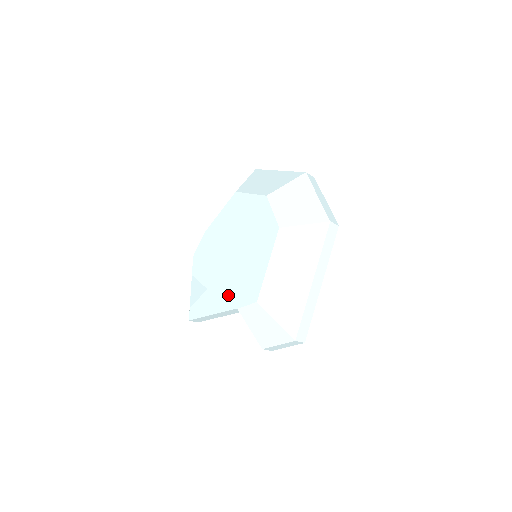
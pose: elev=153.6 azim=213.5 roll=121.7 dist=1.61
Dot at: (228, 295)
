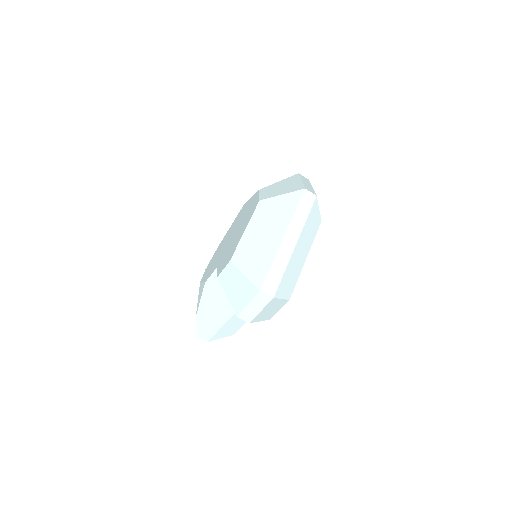
Dot at: occluded
